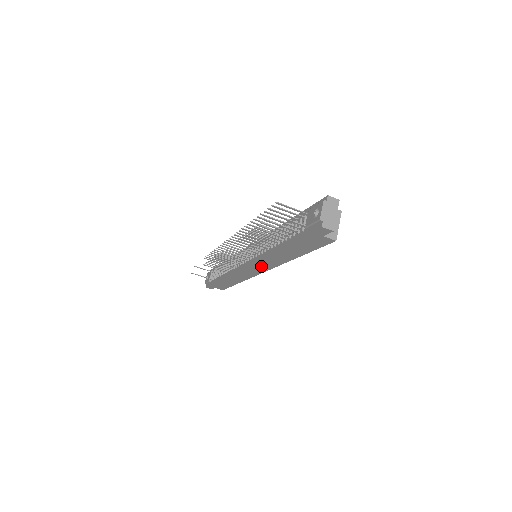
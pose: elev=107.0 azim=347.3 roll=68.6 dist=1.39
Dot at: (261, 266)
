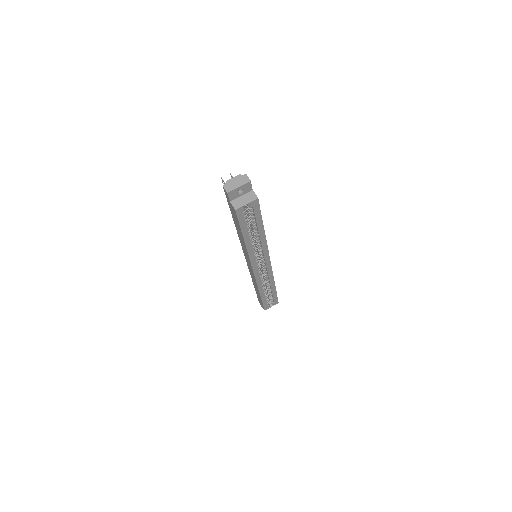
Dot at: occluded
